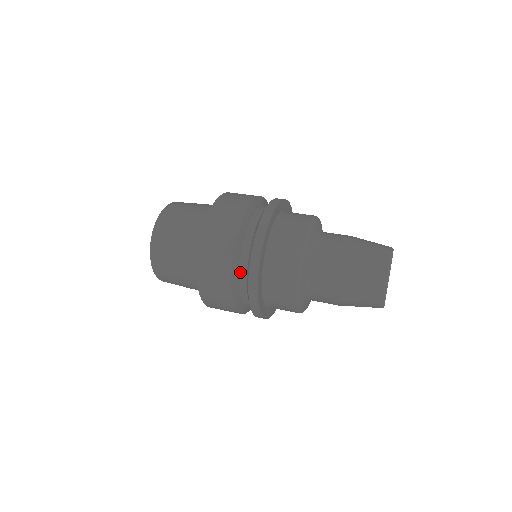
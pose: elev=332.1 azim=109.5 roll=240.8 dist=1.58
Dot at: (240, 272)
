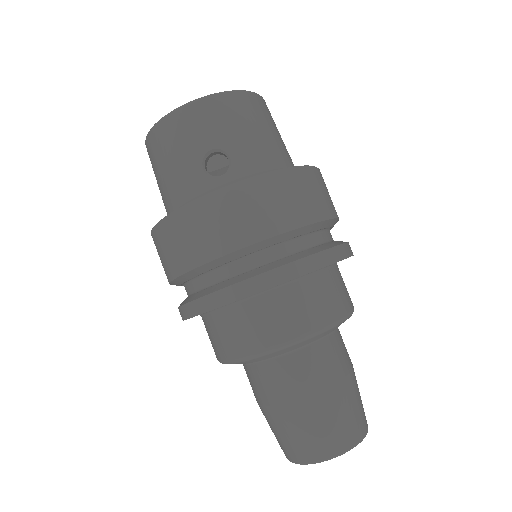
Dot at: occluded
